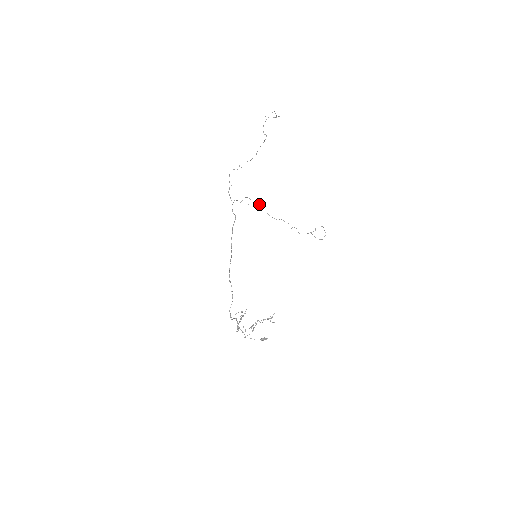
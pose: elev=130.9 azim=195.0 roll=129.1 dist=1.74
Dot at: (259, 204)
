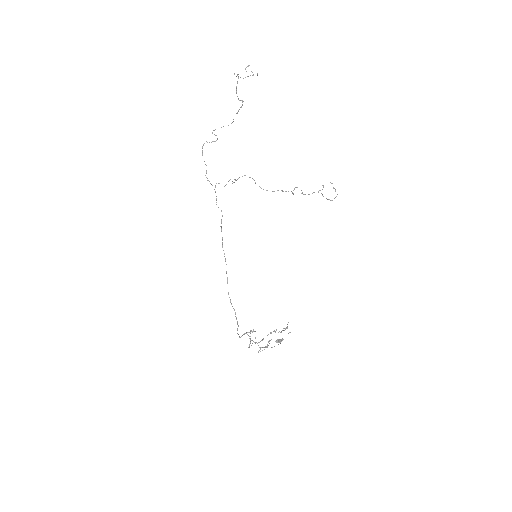
Dot at: occluded
